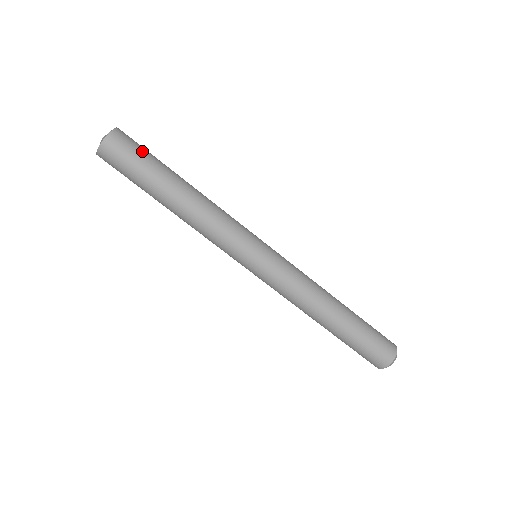
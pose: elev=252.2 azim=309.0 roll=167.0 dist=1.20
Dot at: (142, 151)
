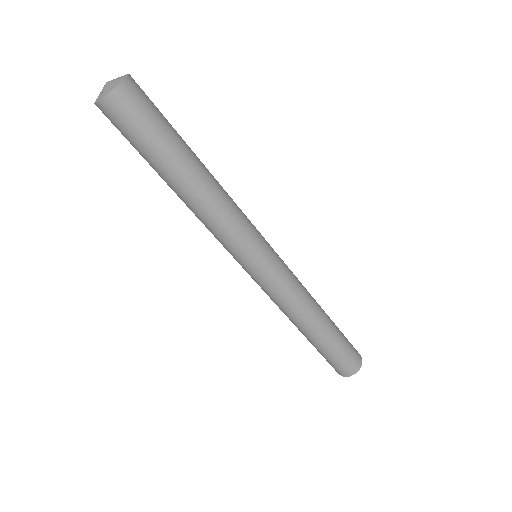
Dot at: (146, 127)
